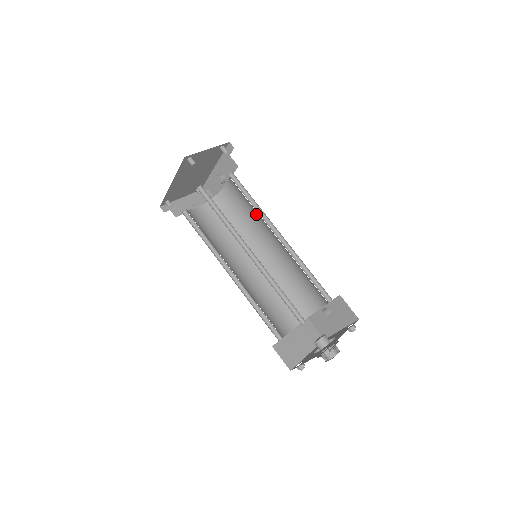
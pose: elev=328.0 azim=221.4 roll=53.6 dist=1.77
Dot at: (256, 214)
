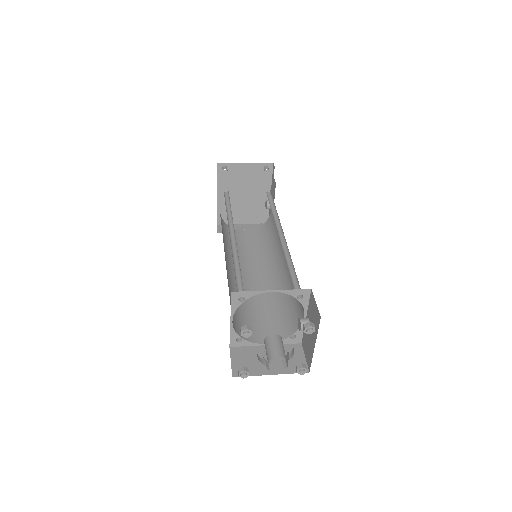
Dot at: occluded
